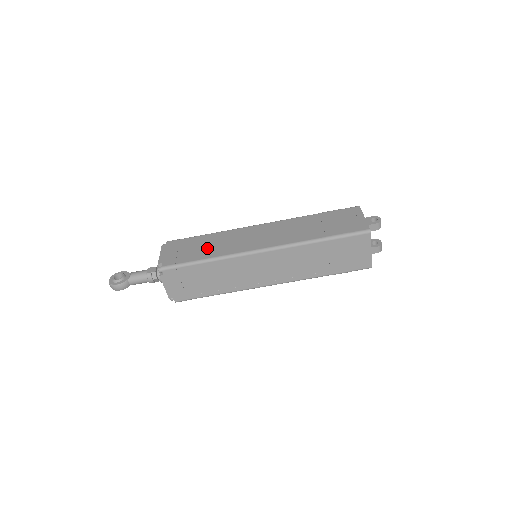
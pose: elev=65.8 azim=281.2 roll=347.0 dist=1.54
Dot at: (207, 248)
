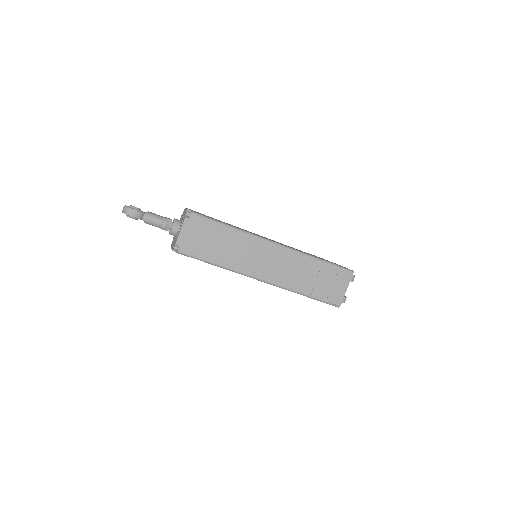
Dot at: occluded
